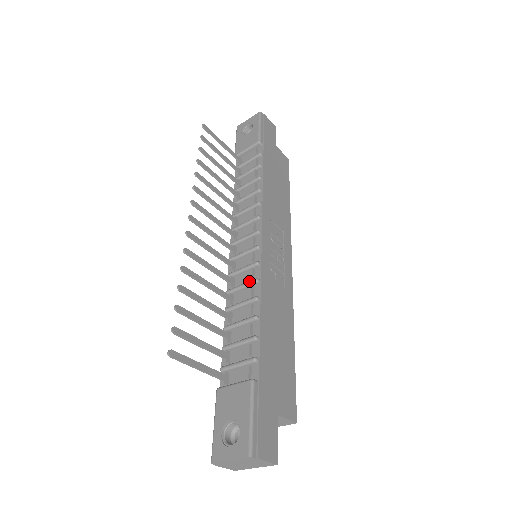
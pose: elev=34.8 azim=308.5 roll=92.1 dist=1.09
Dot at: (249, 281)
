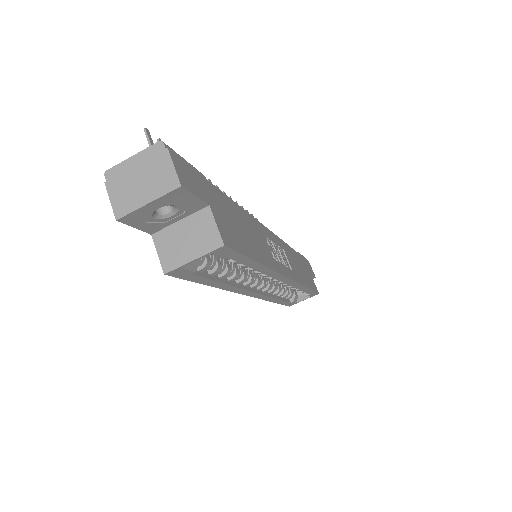
Dot at: occluded
